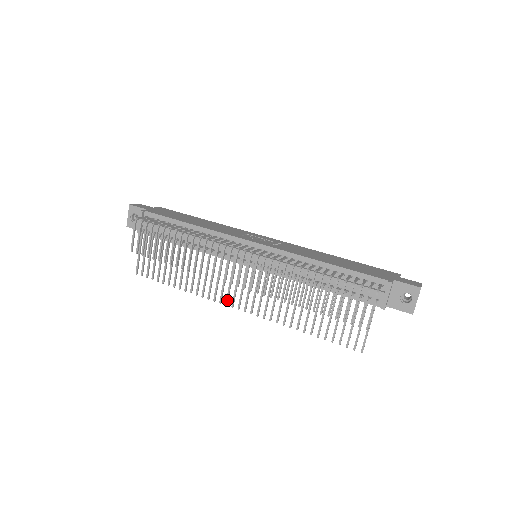
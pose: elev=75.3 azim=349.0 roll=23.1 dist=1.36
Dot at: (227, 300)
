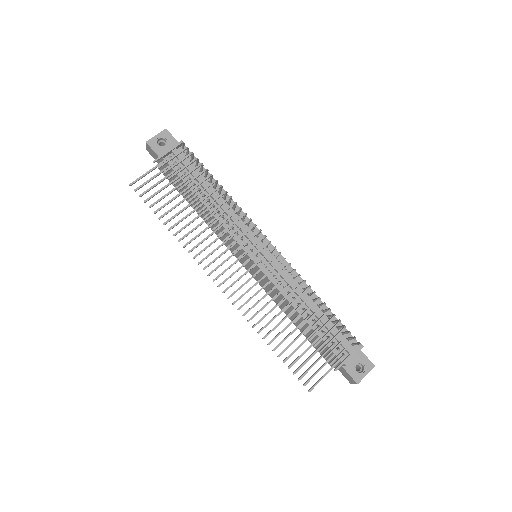
Dot at: (213, 271)
